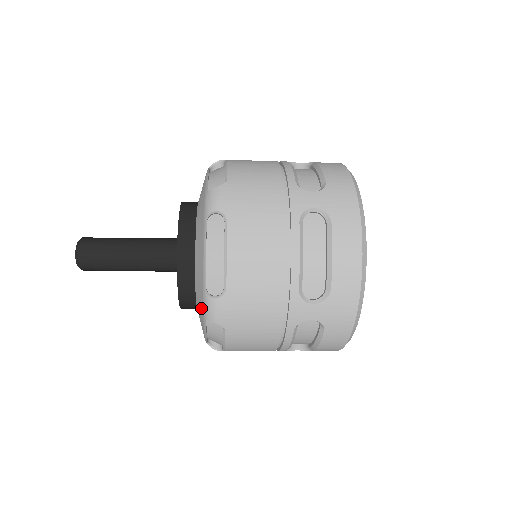
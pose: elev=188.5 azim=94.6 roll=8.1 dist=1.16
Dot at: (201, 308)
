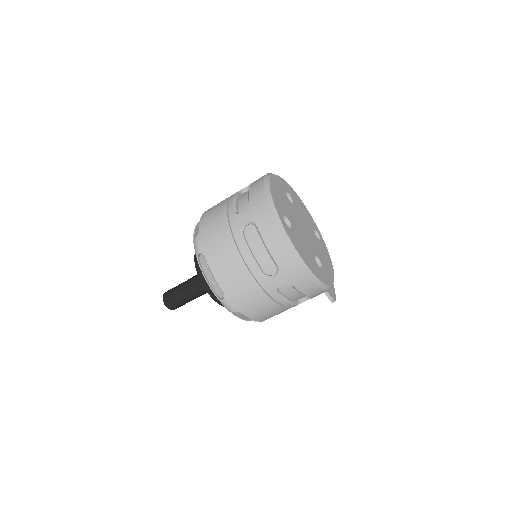
Dot at: occluded
